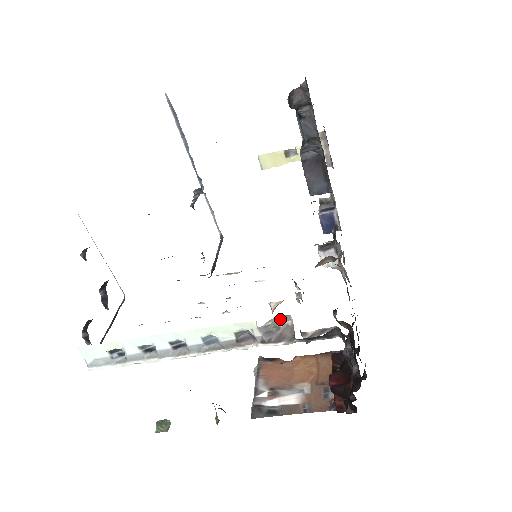
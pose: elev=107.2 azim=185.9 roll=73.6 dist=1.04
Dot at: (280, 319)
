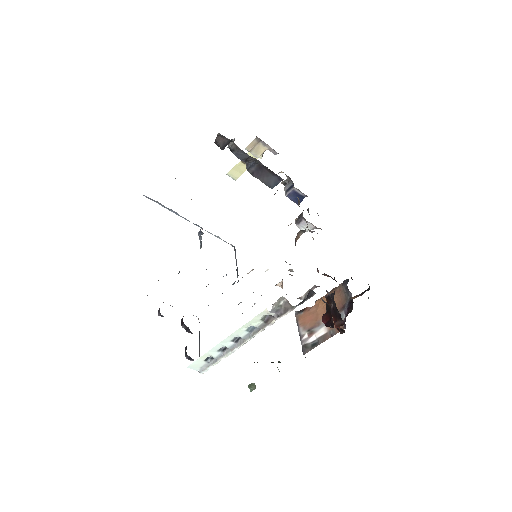
Dot at: (278, 301)
